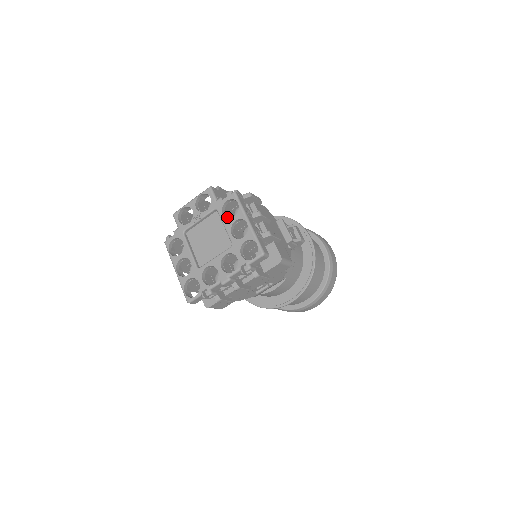
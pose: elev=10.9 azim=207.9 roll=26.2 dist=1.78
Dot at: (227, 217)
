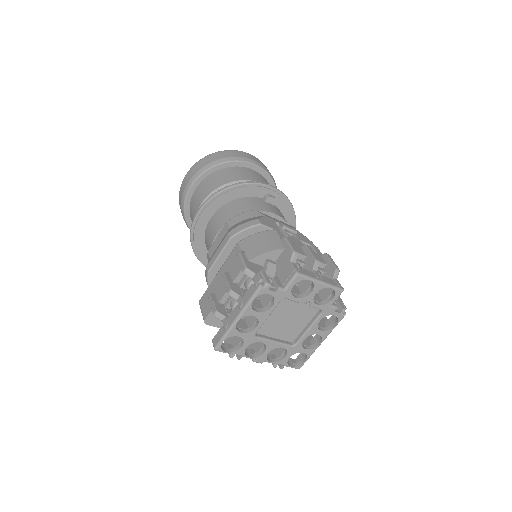
Dot at: occluded
